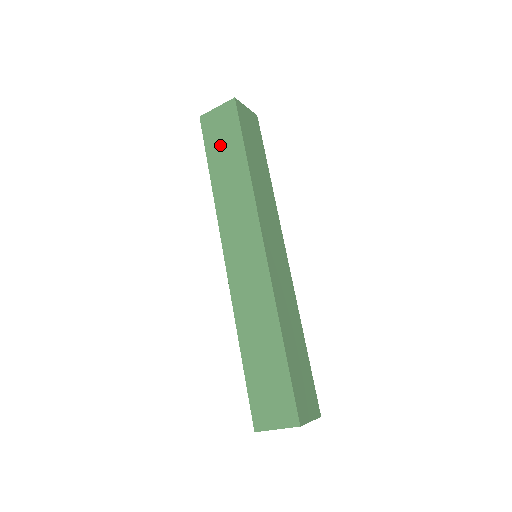
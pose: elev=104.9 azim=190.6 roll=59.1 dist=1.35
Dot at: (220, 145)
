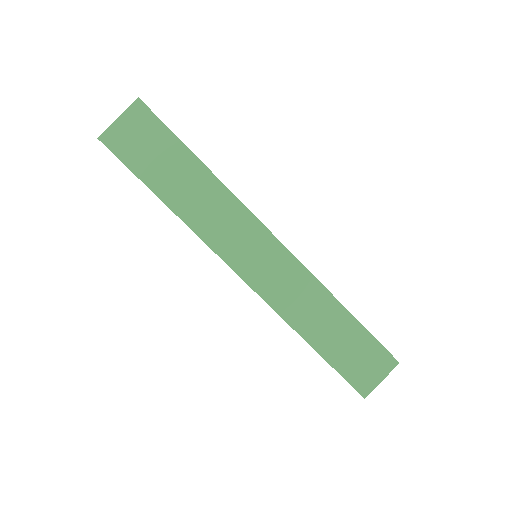
Dot at: (154, 161)
